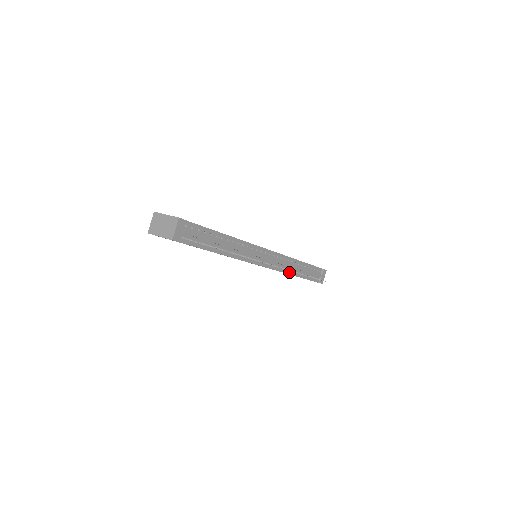
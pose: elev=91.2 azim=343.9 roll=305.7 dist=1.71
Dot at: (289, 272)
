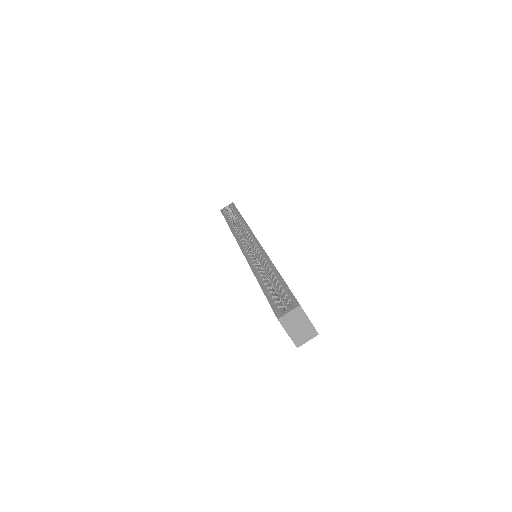
Dot at: occluded
